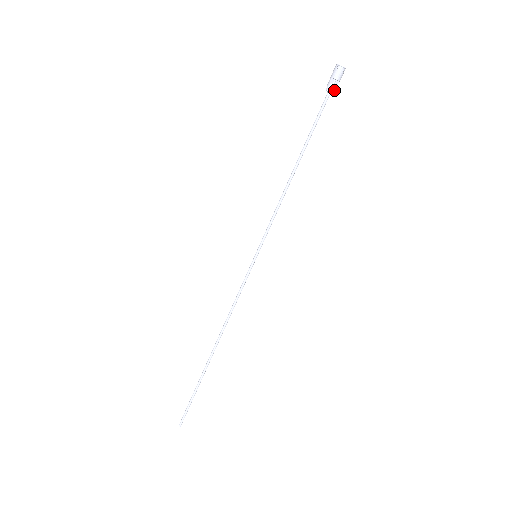
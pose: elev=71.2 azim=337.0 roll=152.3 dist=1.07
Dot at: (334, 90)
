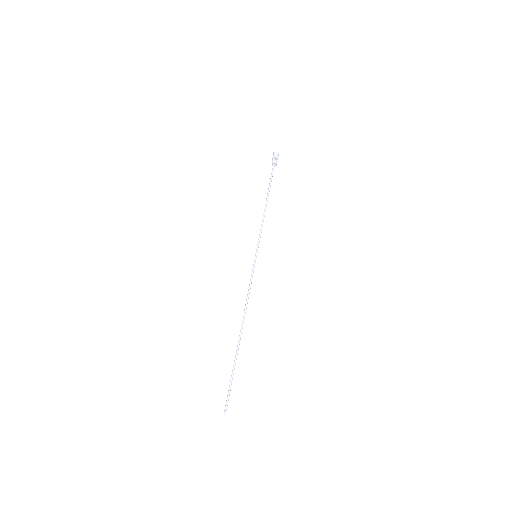
Dot at: (276, 163)
